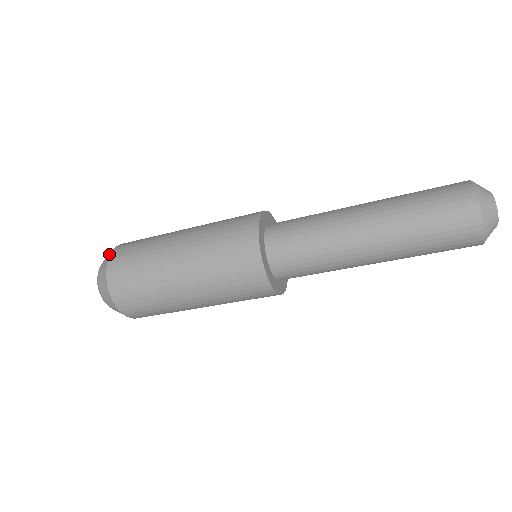
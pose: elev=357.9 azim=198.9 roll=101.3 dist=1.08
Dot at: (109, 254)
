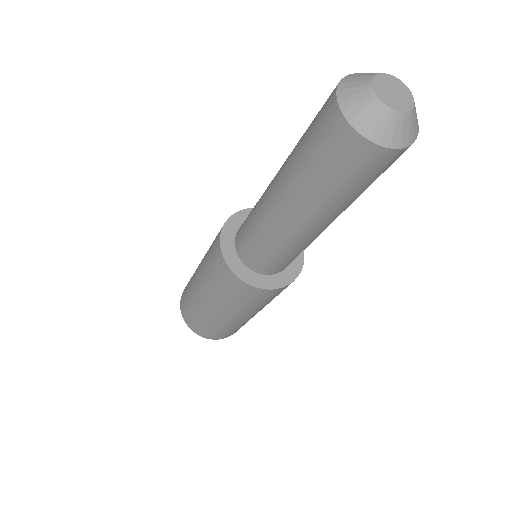
Dot at: occluded
